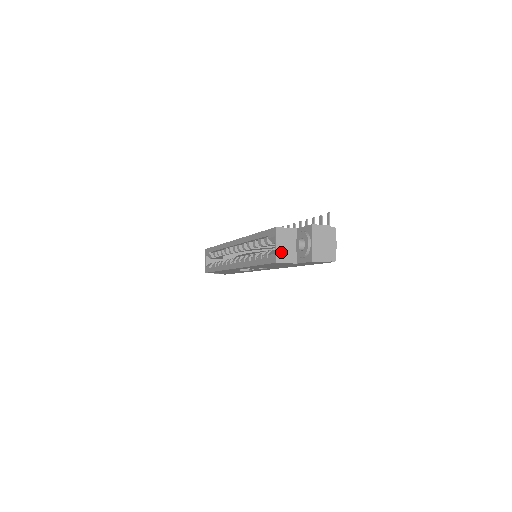
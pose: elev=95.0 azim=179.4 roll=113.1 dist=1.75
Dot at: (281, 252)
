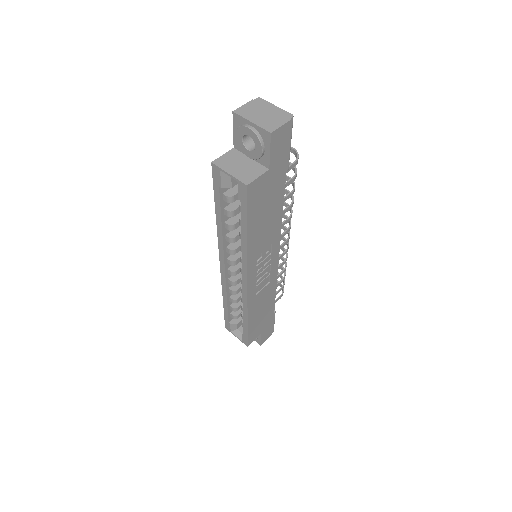
Dot at: (241, 174)
